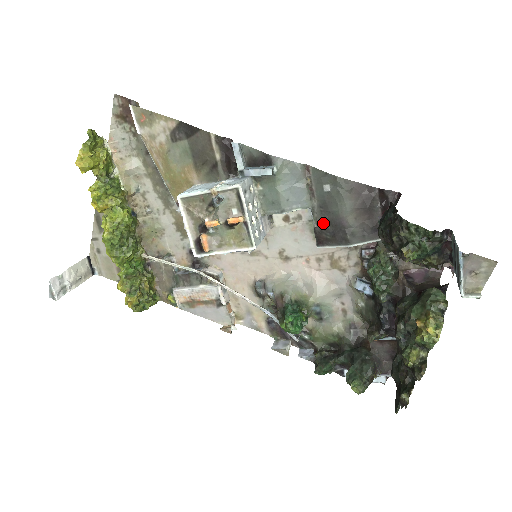
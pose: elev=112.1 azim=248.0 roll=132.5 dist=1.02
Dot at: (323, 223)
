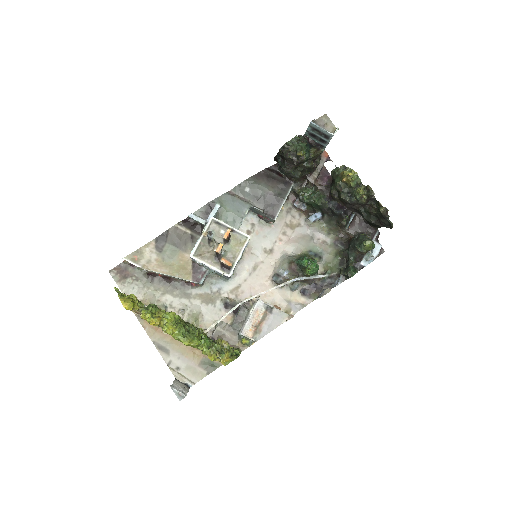
Dot at: (264, 206)
